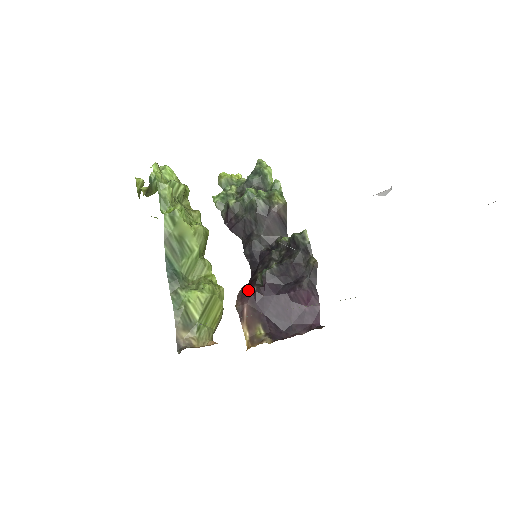
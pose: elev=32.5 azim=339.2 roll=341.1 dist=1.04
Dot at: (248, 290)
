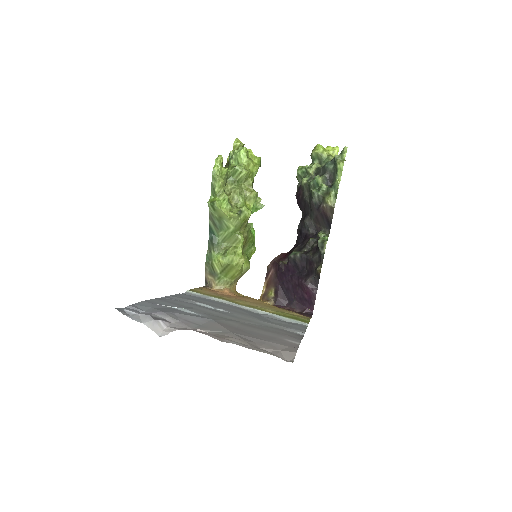
Dot at: (280, 260)
